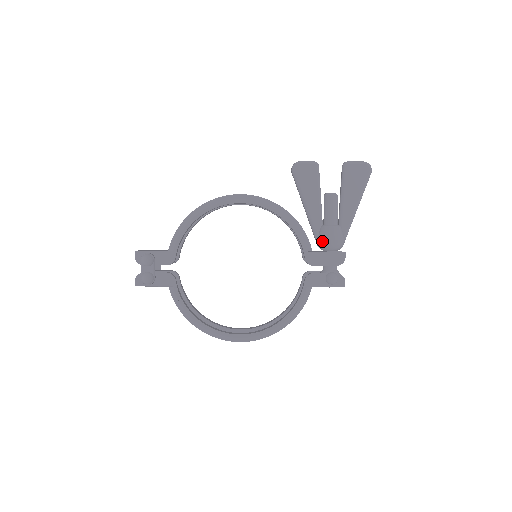
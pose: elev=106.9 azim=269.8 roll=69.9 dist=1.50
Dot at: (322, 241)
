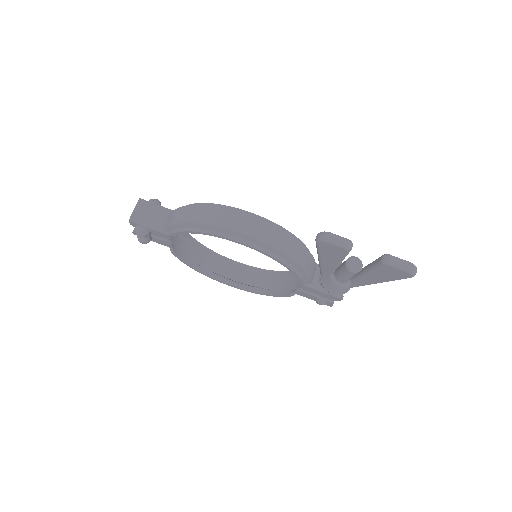
Dot at: (323, 287)
